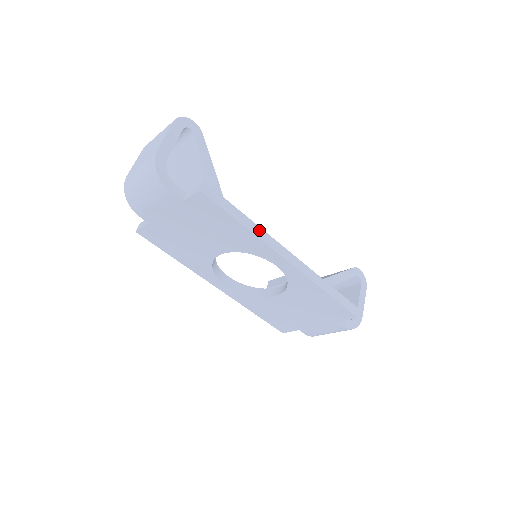
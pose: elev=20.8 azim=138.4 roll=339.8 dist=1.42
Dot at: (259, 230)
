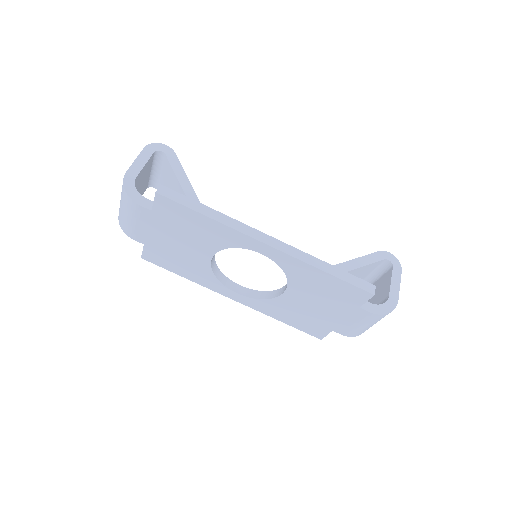
Dot at: (228, 219)
